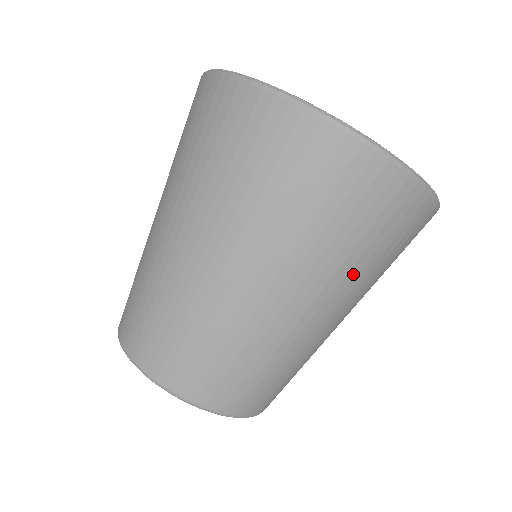
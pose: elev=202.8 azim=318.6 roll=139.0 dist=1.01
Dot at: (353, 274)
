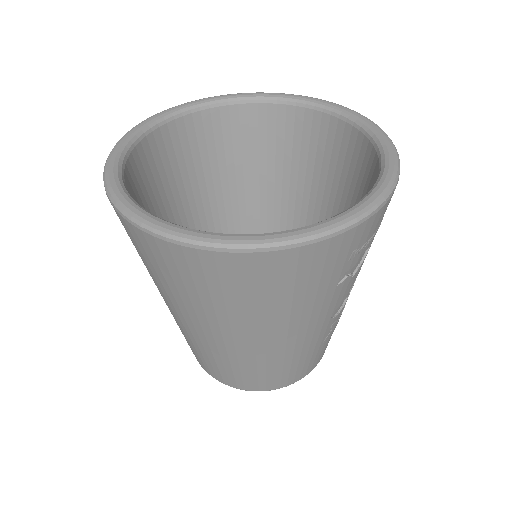
Dot at: (249, 317)
